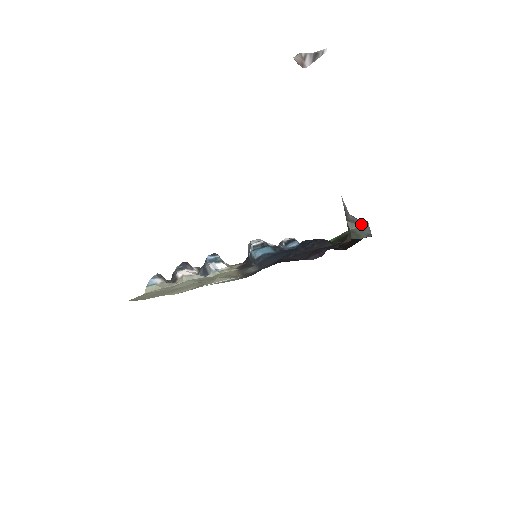
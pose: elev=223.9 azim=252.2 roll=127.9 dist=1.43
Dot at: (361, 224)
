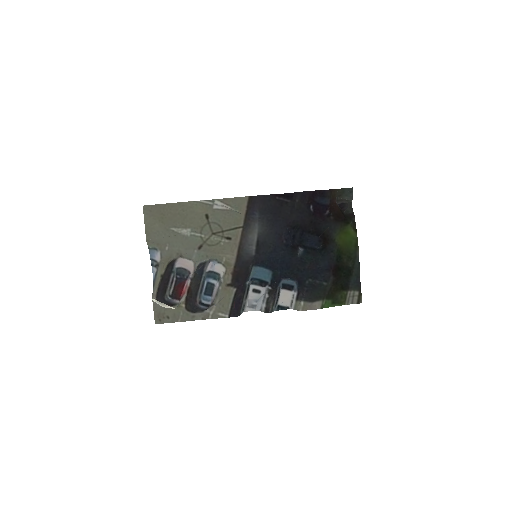
Dot at: (346, 200)
